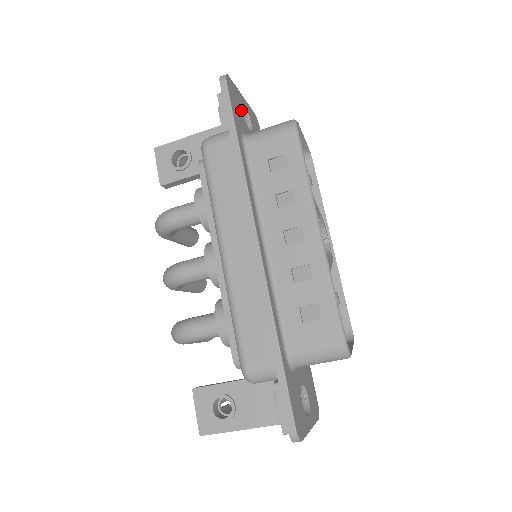
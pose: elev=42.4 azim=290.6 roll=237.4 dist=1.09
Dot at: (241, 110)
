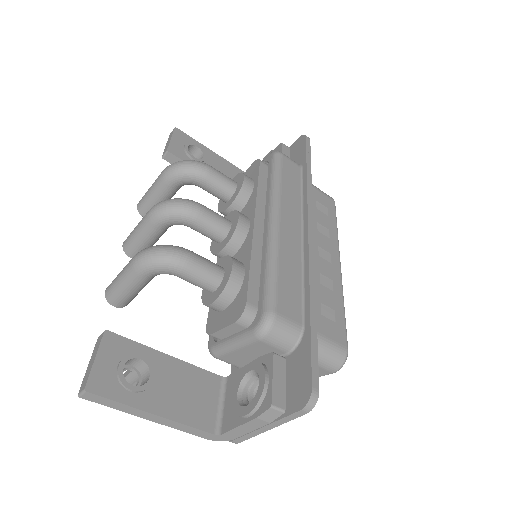
Dot at: occluded
